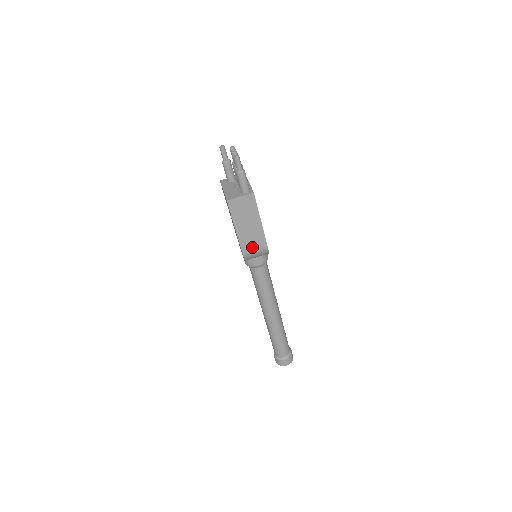
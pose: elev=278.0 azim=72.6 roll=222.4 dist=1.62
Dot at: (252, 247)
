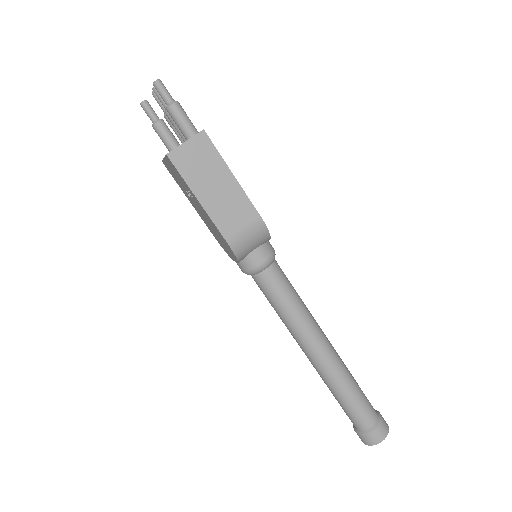
Dot at: (237, 226)
